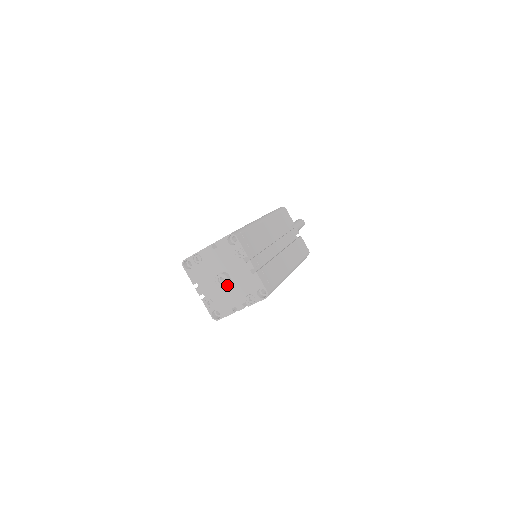
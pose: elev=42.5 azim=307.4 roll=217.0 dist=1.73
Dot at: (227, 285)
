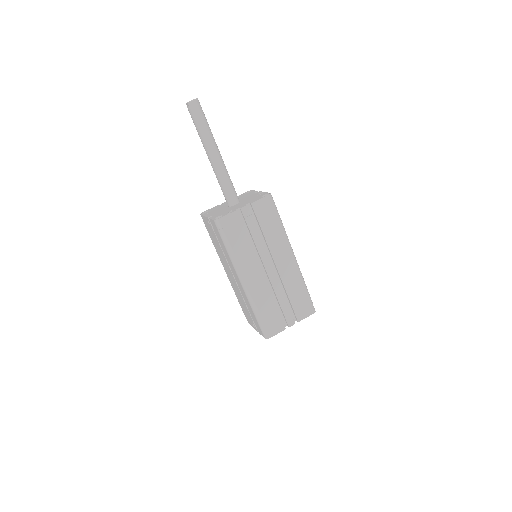
Dot at: occluded
